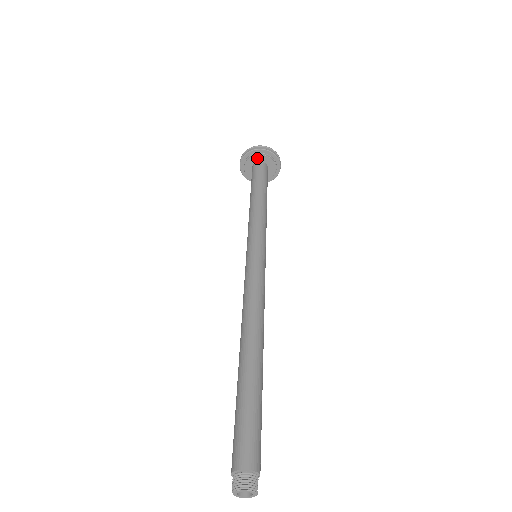
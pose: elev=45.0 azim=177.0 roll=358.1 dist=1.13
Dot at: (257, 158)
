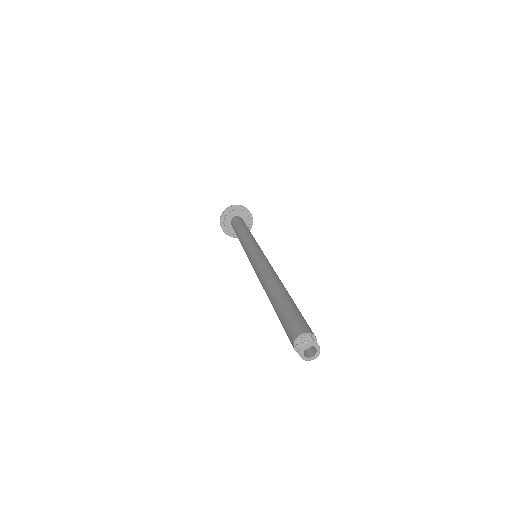
Dot at: (235, 213)
